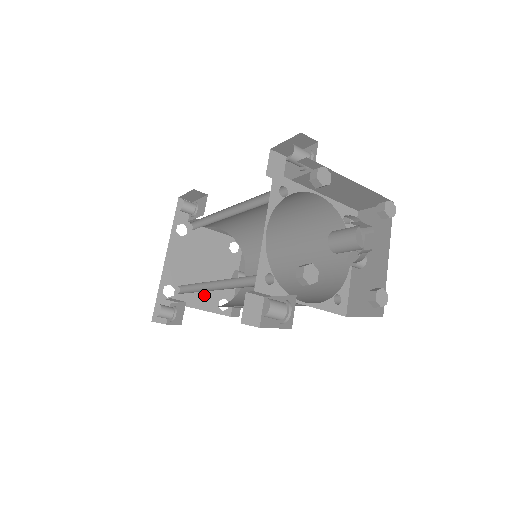
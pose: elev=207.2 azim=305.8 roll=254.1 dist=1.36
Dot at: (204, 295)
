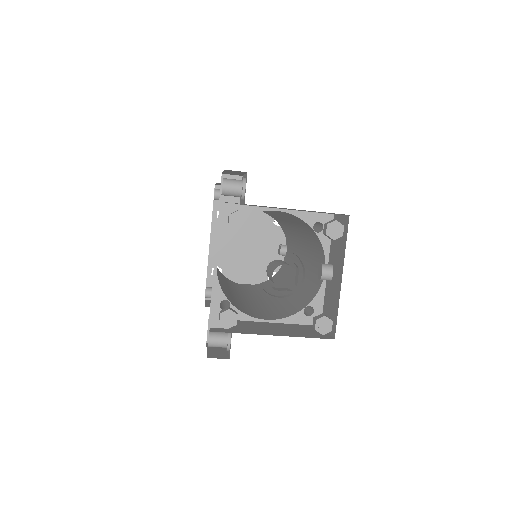
Dot at: (252, 271)
